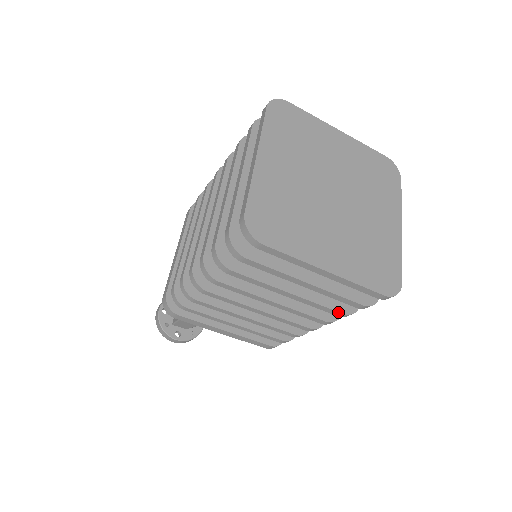
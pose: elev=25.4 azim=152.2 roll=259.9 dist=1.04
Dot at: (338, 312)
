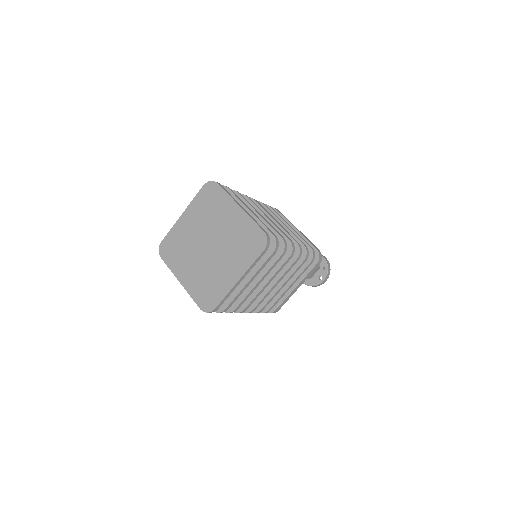
Dot at: occluded
